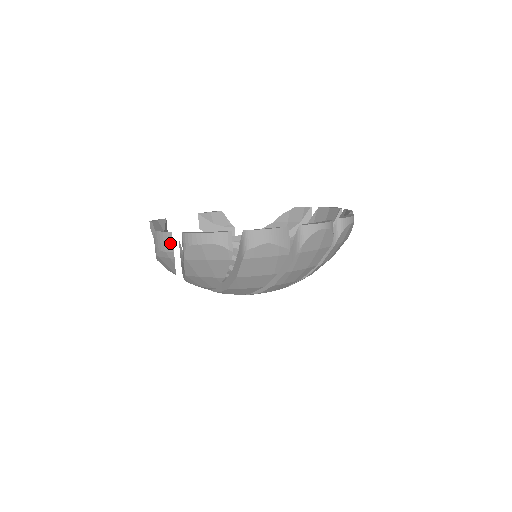
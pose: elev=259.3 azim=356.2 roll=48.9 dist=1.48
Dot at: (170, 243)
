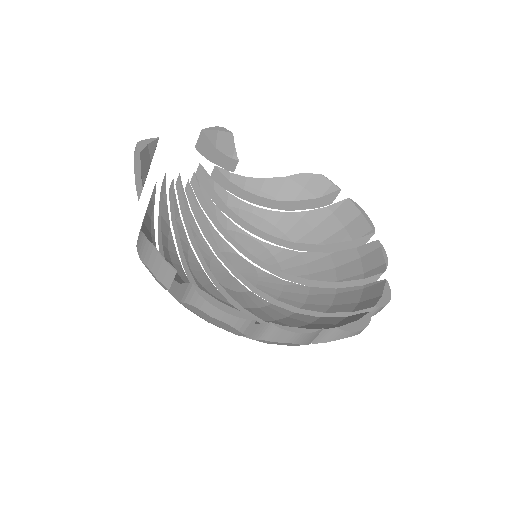
Dot at: (168, 278)
